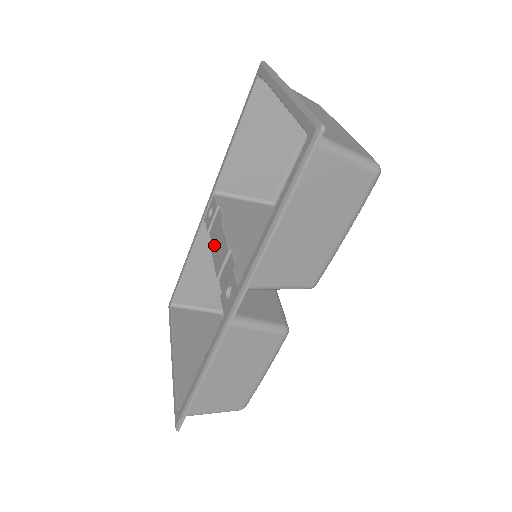
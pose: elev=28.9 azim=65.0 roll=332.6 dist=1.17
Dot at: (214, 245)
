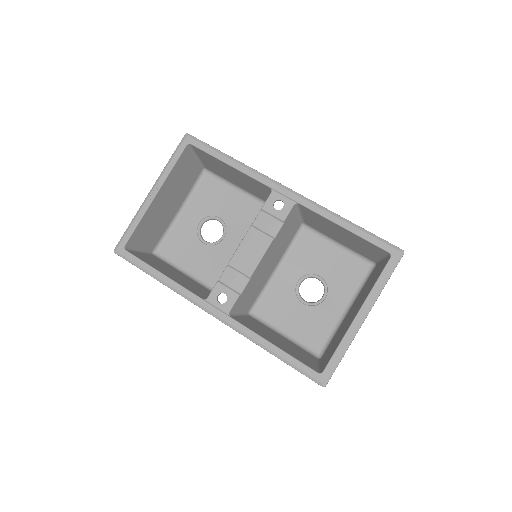
Dot at: (252, 239)
